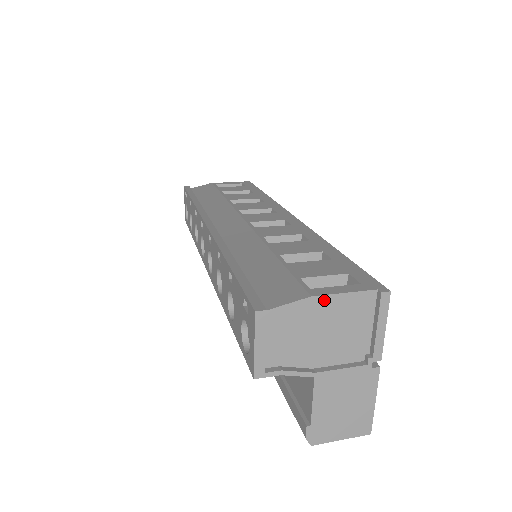
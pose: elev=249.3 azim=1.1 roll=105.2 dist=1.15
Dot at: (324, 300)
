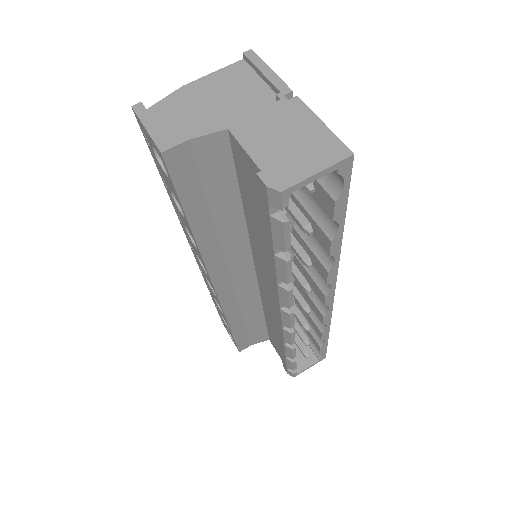
Dot at: (197, 83)
